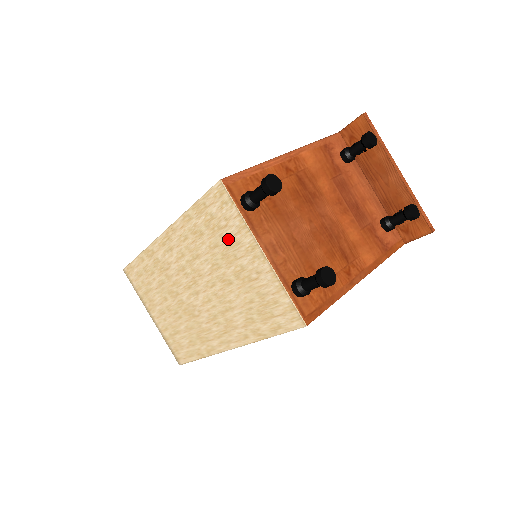
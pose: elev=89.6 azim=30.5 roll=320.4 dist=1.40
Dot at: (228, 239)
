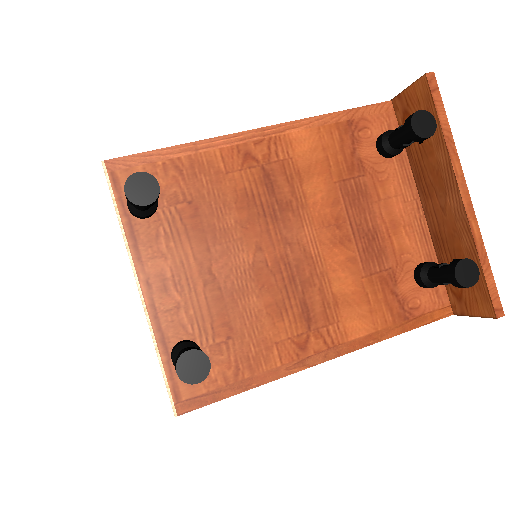
Dot at: occluded
